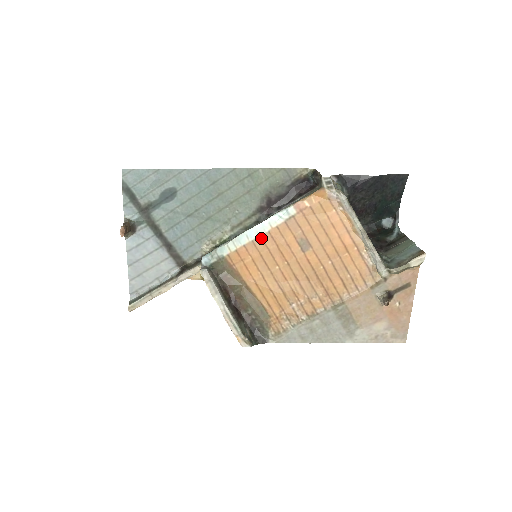
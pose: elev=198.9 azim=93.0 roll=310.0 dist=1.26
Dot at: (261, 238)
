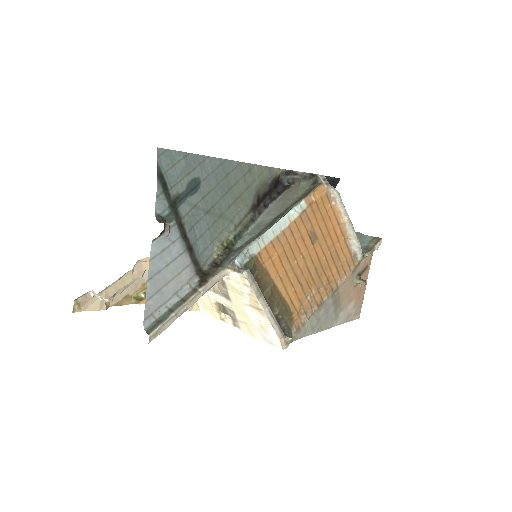
Dot at: (284, 233)
